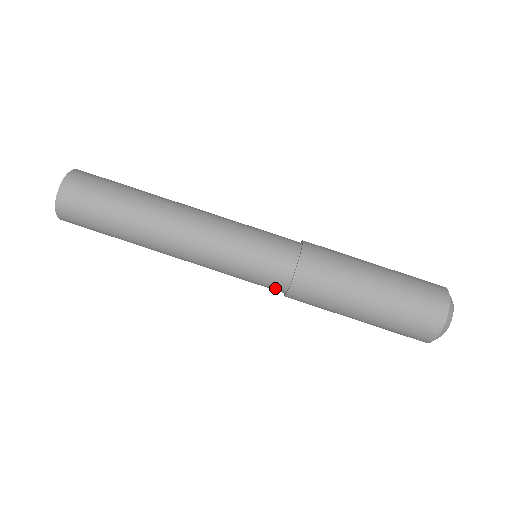
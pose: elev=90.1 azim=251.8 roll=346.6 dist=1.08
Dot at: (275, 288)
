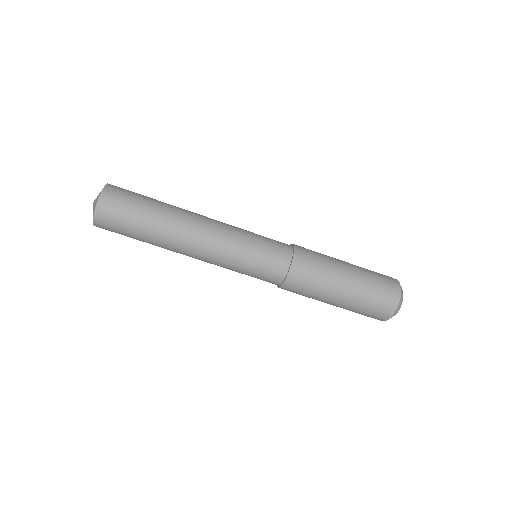
Dot at: (273, 280)
